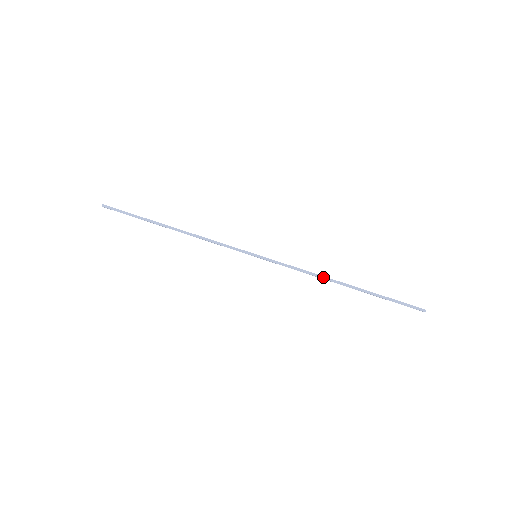
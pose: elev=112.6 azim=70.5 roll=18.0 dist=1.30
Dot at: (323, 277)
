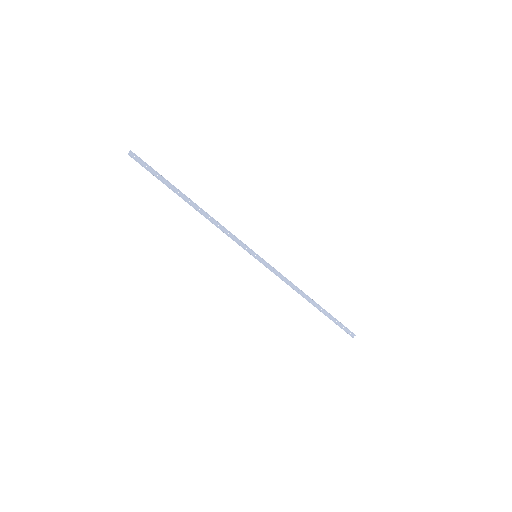
Dot at: (298, 293)
